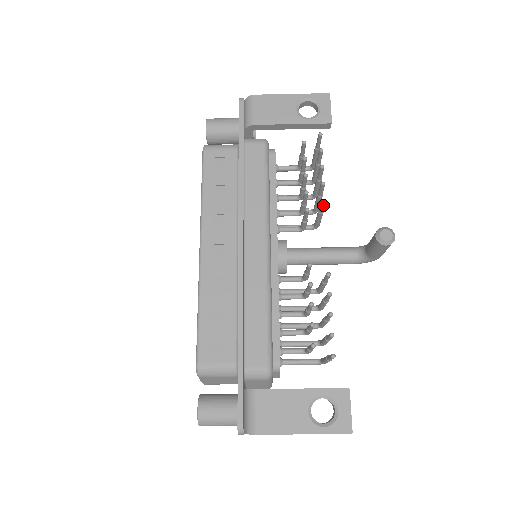
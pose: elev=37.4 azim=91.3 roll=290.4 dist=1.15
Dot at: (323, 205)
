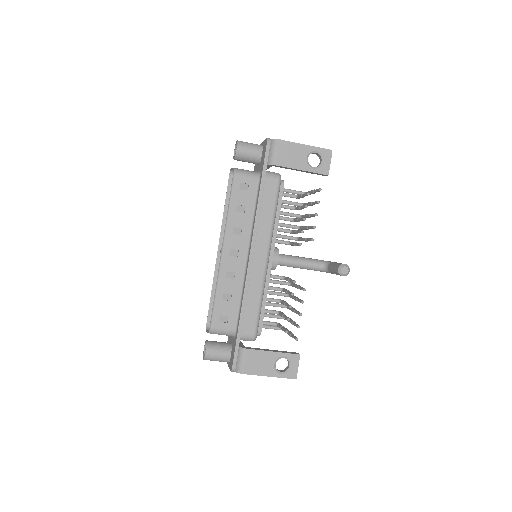
Dot at: occluded
